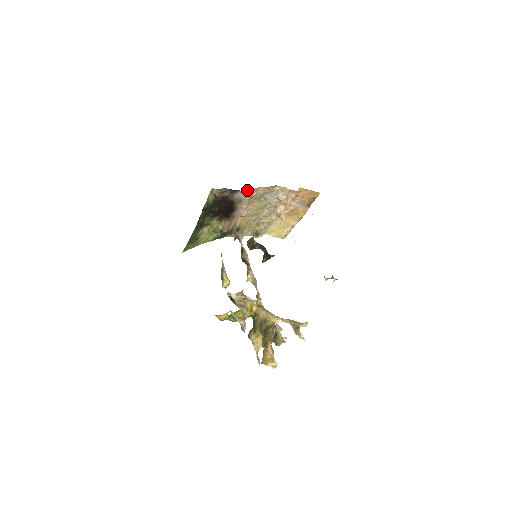
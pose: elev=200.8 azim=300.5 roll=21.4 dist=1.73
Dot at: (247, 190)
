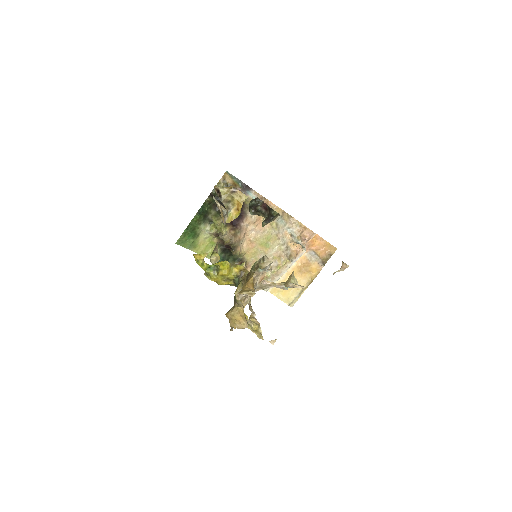
Dot at: (260, 195)
